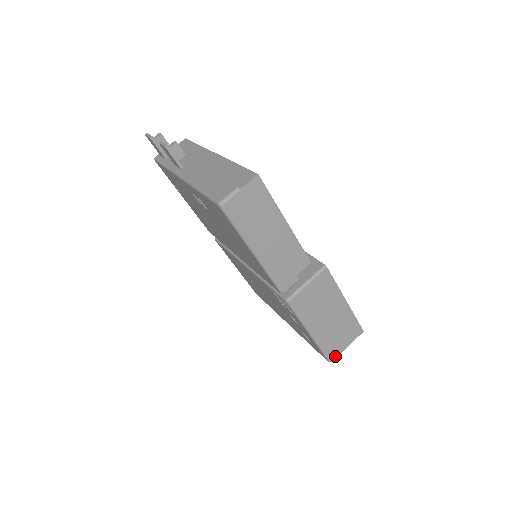
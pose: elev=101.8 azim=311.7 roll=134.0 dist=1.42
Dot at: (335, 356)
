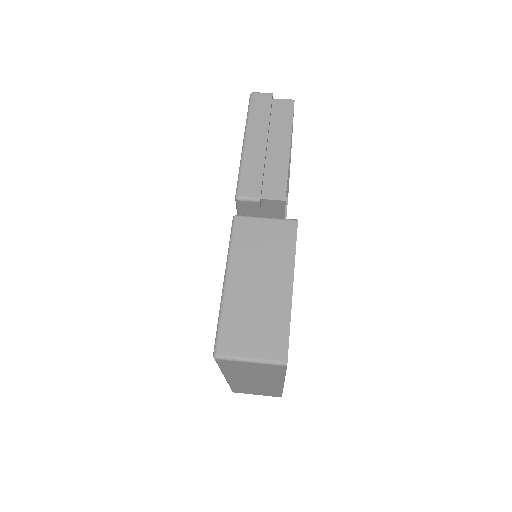
Dot at: (226, 353)
